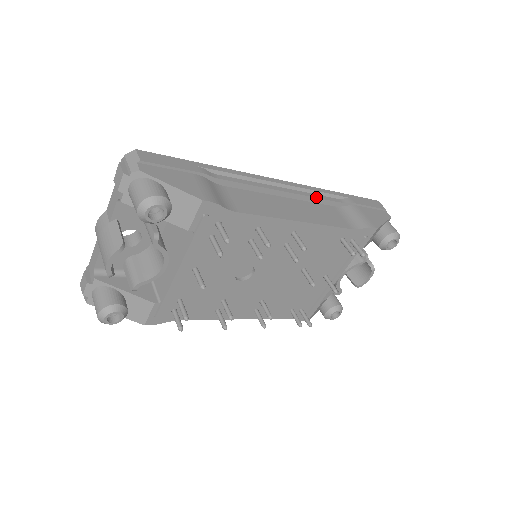
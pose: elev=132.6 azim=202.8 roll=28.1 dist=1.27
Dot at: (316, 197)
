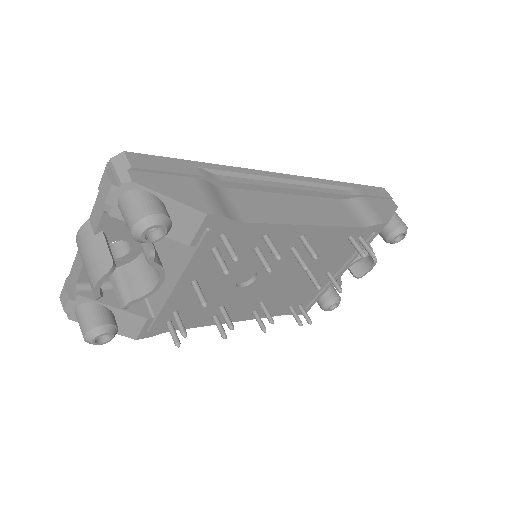
Dot at: (323, 191)
